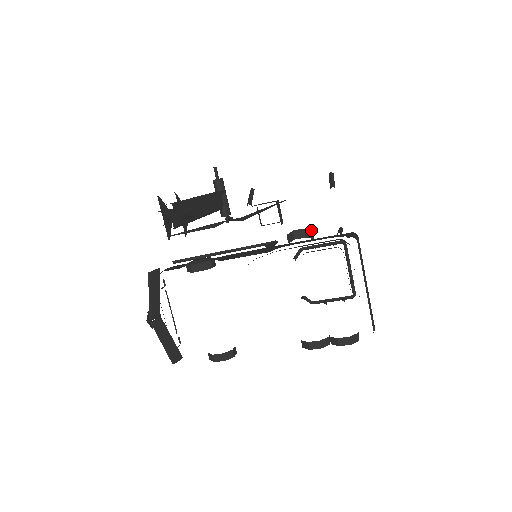
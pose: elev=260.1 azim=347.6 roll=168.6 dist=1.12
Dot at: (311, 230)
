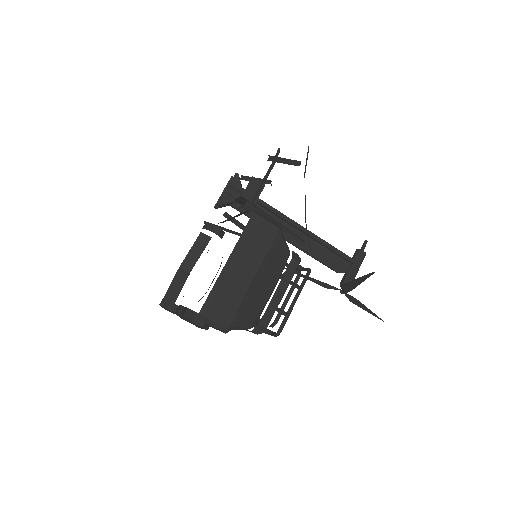
Dot at: occluded
